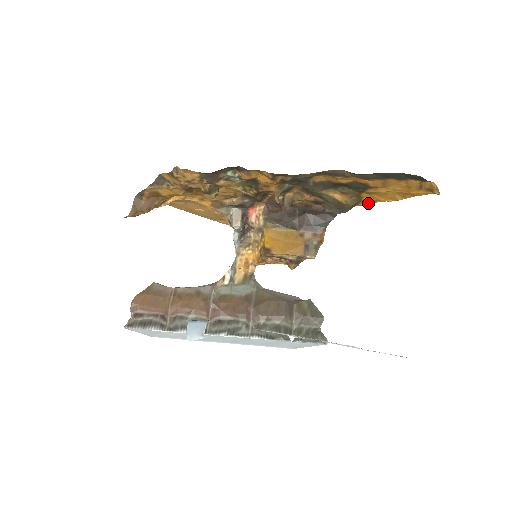
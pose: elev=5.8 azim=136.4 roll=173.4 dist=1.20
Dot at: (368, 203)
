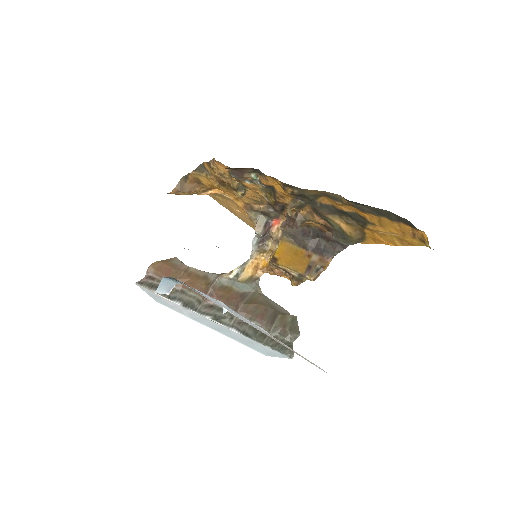
Dot at: (373, 243)
